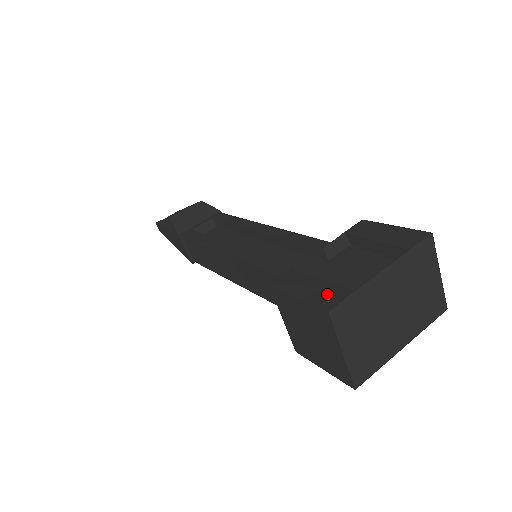
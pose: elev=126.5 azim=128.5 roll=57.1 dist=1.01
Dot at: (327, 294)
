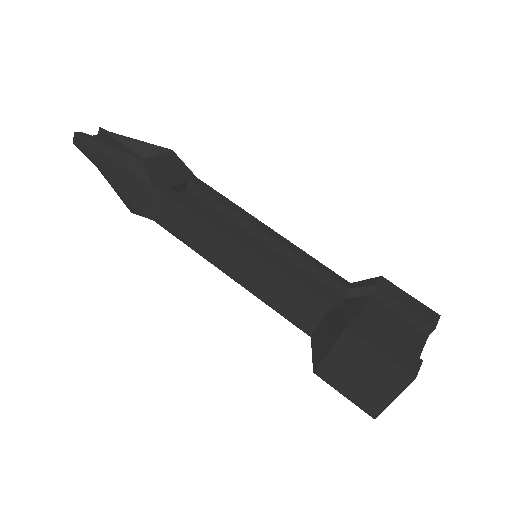
Dot at: (405, 358)
